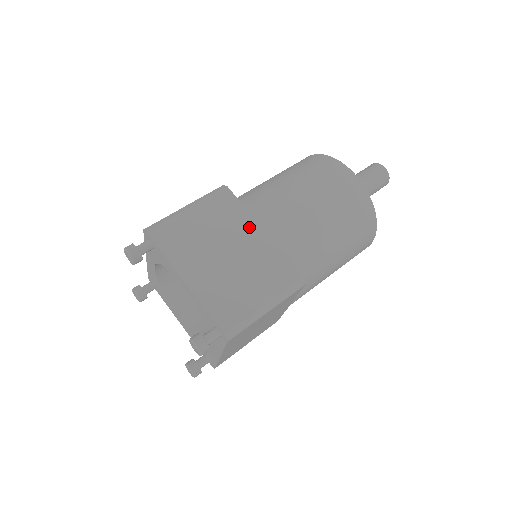
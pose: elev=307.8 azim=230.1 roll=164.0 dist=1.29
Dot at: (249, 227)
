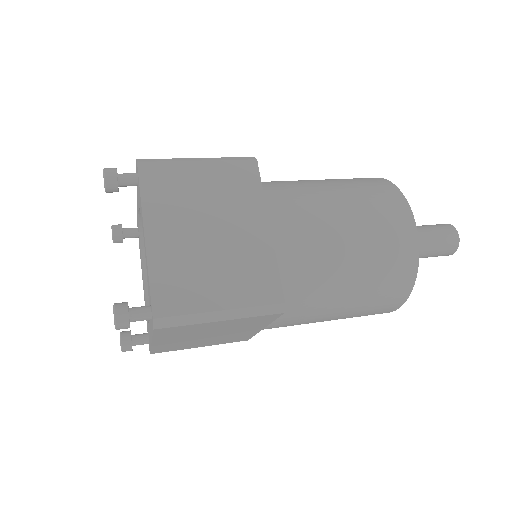
Dot at: (255, 215)
